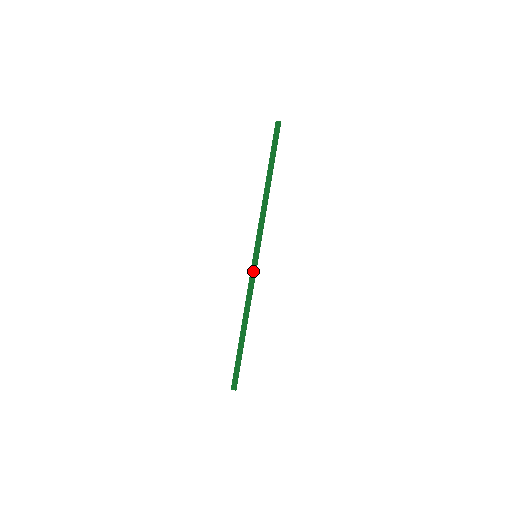
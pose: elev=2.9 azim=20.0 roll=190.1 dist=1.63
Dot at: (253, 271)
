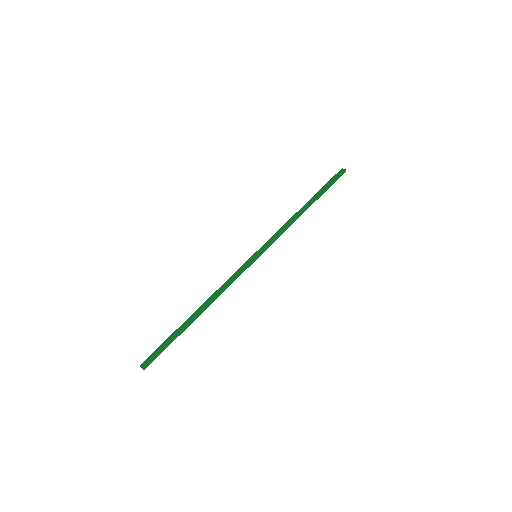
Dot at: (244, 267)
